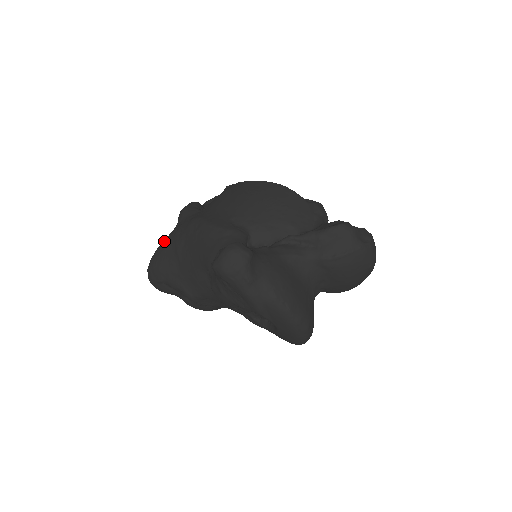
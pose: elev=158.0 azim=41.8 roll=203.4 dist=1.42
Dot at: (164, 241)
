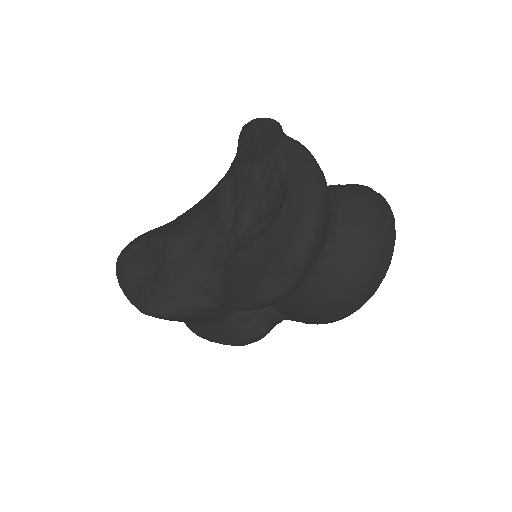
Dot at: occluded
